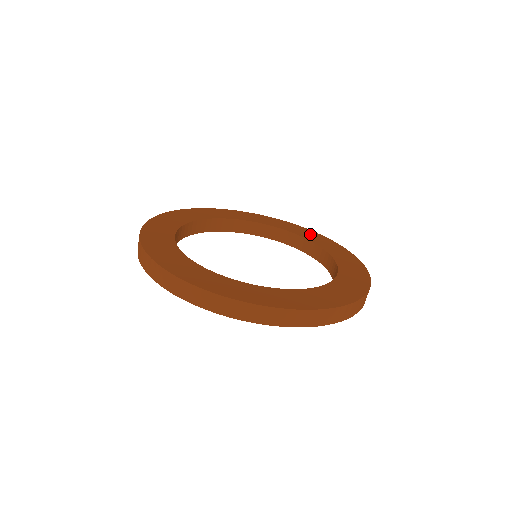
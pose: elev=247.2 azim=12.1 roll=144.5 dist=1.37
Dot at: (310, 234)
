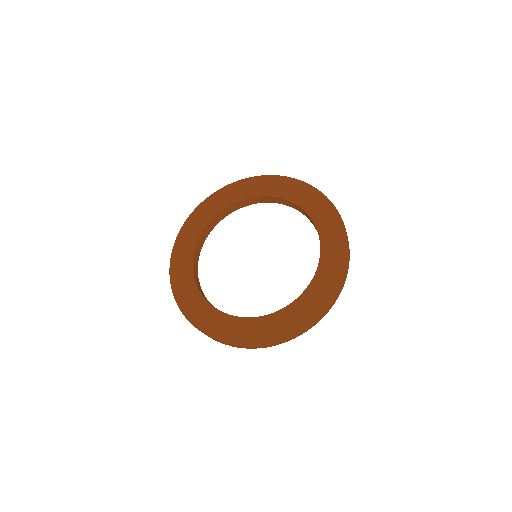
Dot at: (263, 184)
